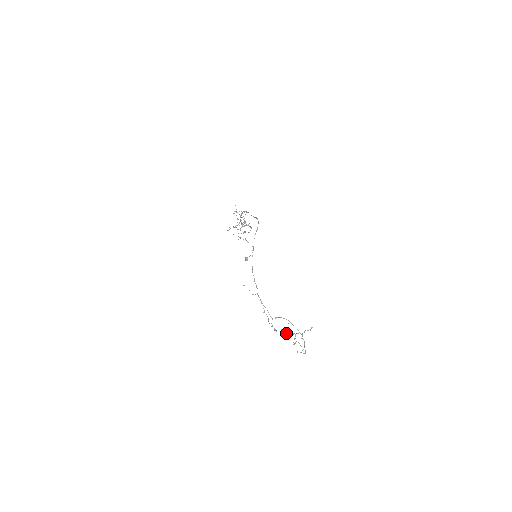
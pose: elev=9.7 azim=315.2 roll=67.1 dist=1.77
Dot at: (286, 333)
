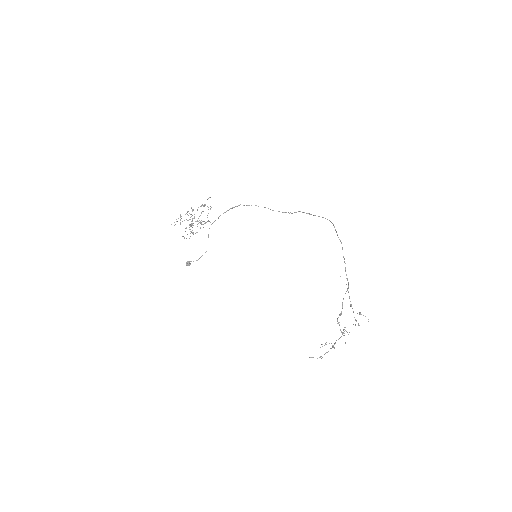
Dot at: occluded
